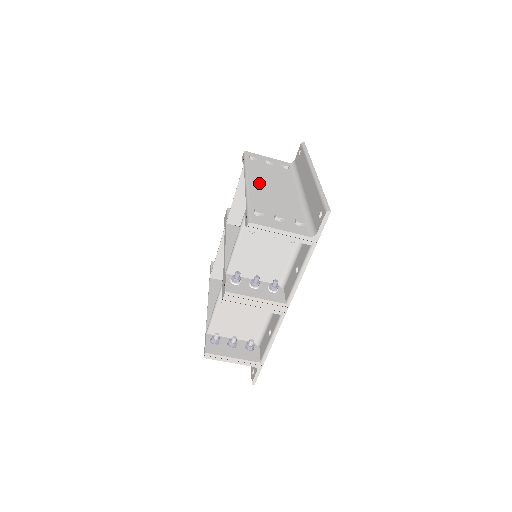
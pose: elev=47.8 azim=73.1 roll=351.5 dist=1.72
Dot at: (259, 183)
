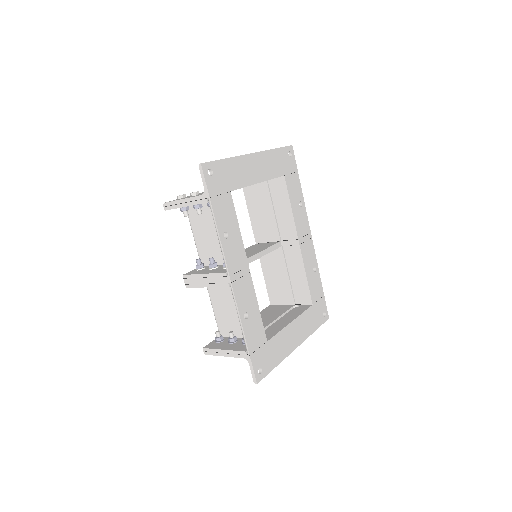
Dot at: occluded
